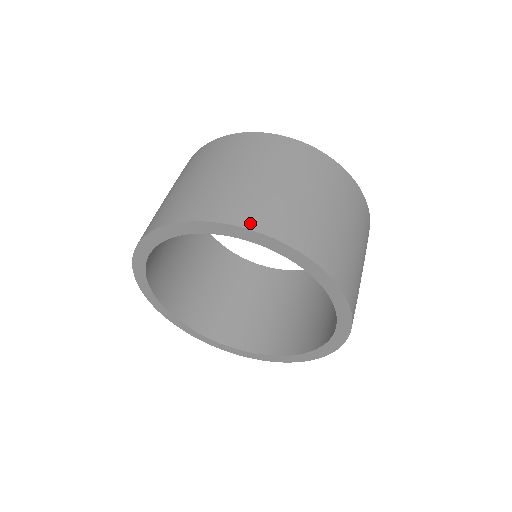
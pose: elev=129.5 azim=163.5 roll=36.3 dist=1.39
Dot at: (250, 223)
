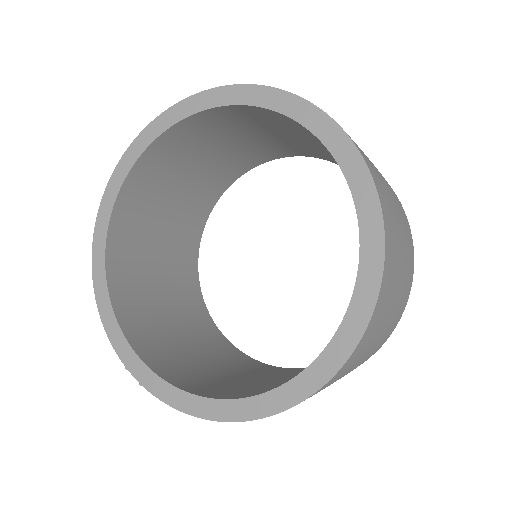
Dot at: occluded
